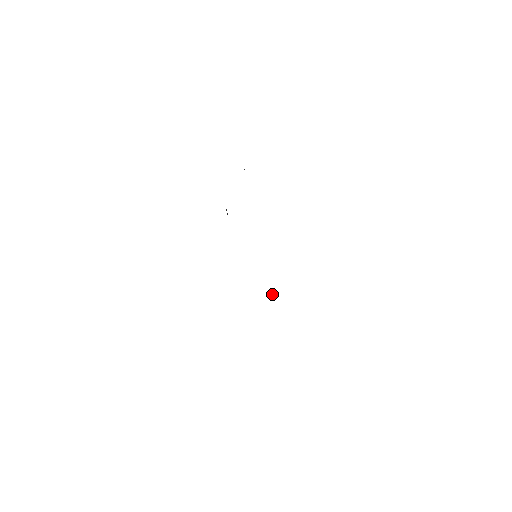
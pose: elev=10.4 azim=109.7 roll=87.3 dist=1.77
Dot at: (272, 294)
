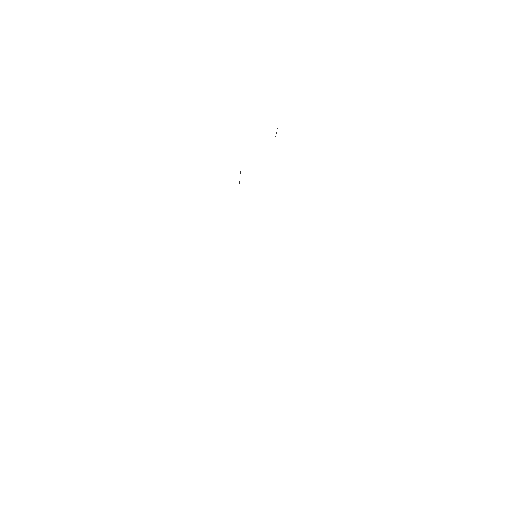
Dot at: occluded
